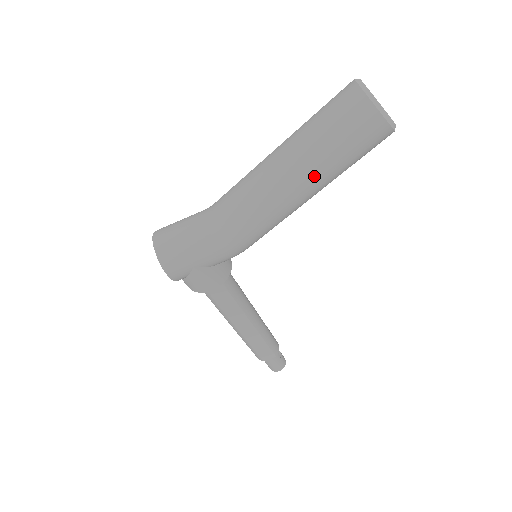
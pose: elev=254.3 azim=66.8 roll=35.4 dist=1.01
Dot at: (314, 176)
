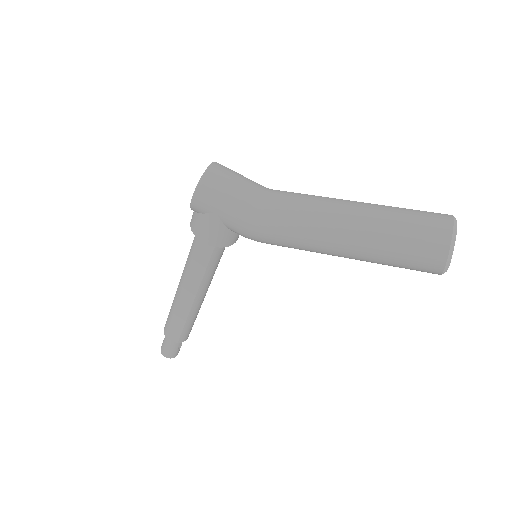
Dot at: (363, 243)
